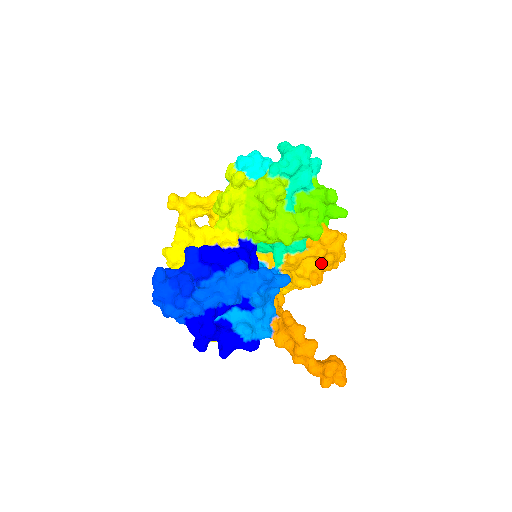
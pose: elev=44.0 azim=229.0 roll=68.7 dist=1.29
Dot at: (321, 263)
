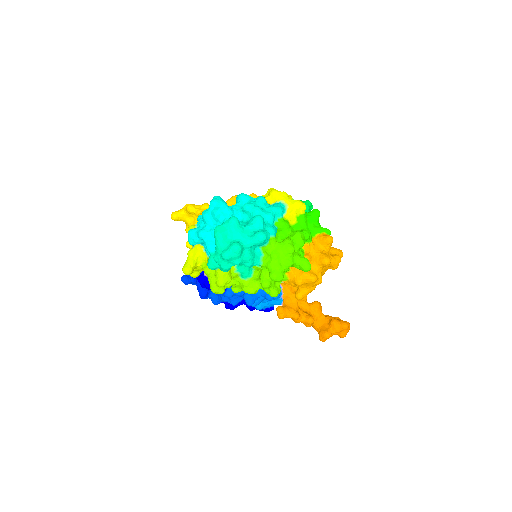
Dot at: occluded
